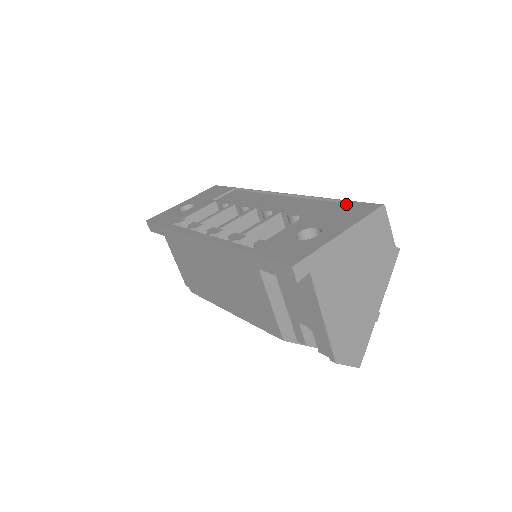
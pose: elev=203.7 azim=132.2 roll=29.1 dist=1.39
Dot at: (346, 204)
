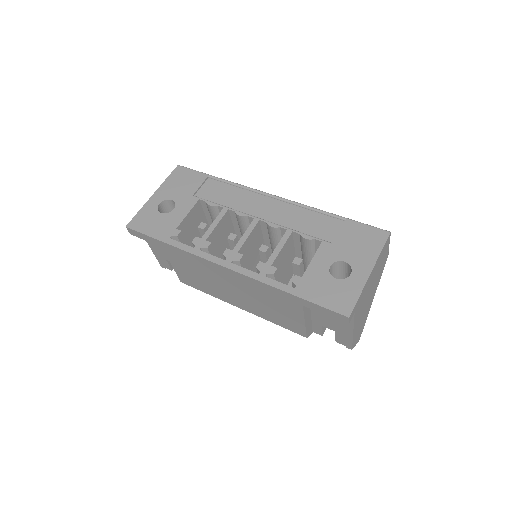
Dot at: (355, 227)
